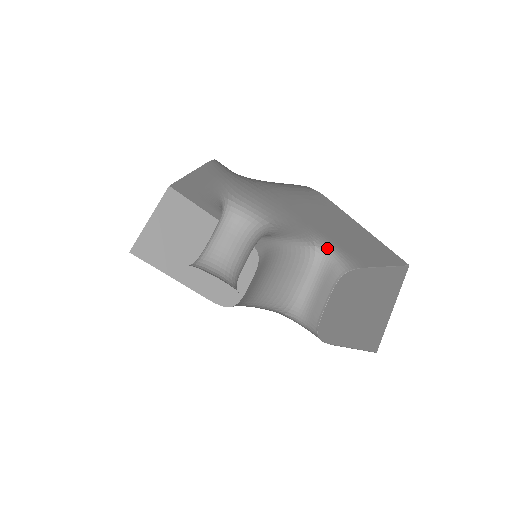
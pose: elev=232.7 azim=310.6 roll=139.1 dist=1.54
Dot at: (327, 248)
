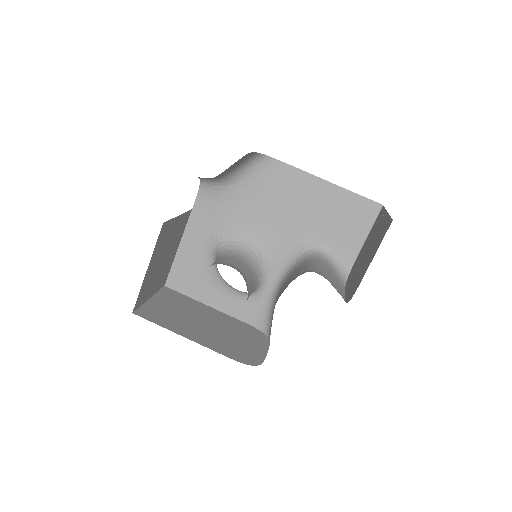
Dot at: (317, 247)
